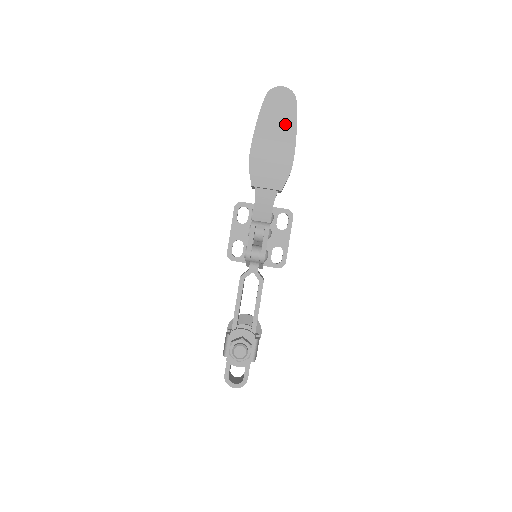
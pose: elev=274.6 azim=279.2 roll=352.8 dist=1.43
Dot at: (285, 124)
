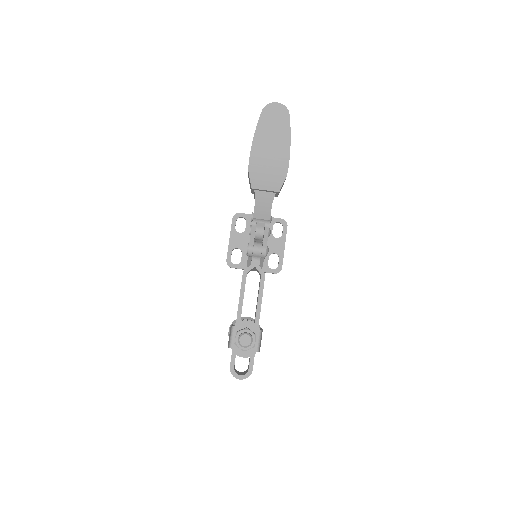
Dot at: (280, 134)
